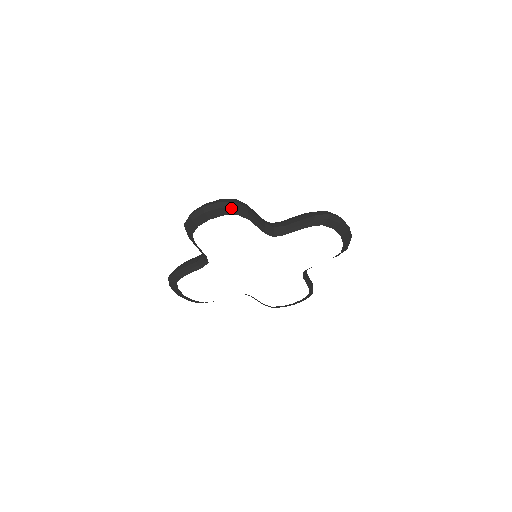
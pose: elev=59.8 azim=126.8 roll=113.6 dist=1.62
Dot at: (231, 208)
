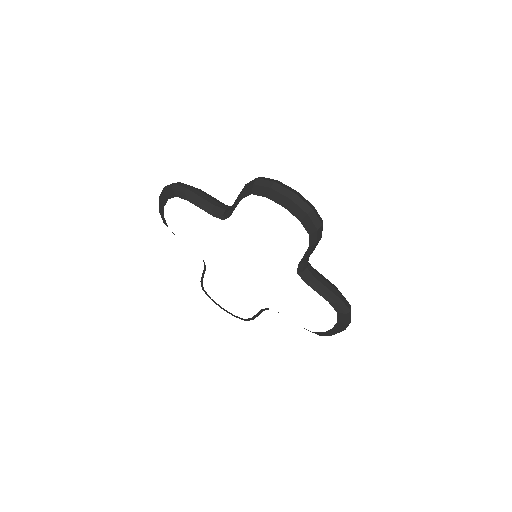
Dot at: (169, 190)
